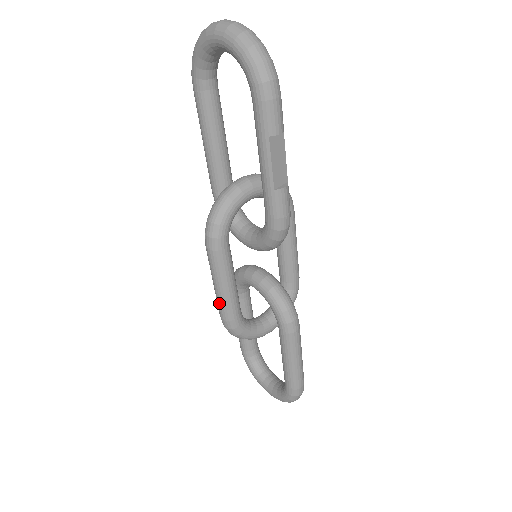
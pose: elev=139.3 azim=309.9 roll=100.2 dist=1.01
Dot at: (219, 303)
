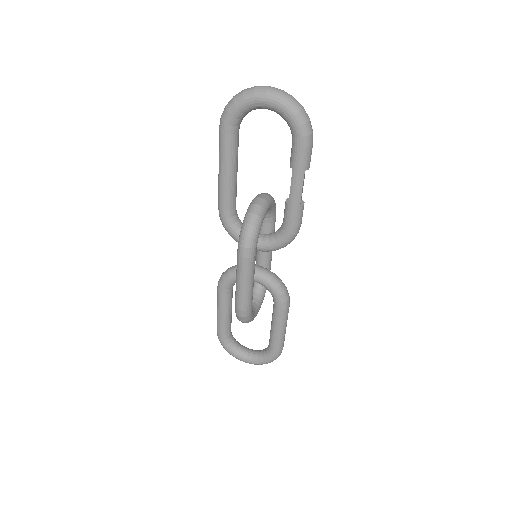
Dot at: (242, 298)
